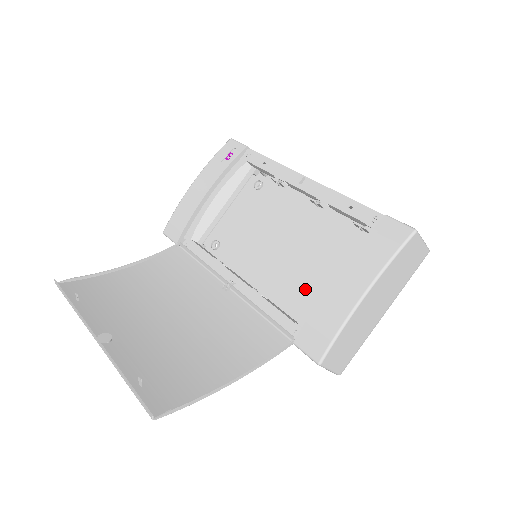
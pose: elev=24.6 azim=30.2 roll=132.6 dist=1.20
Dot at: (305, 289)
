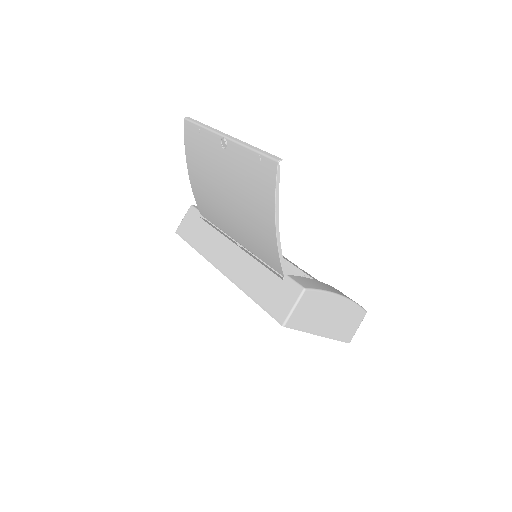
Dot at: occluded
